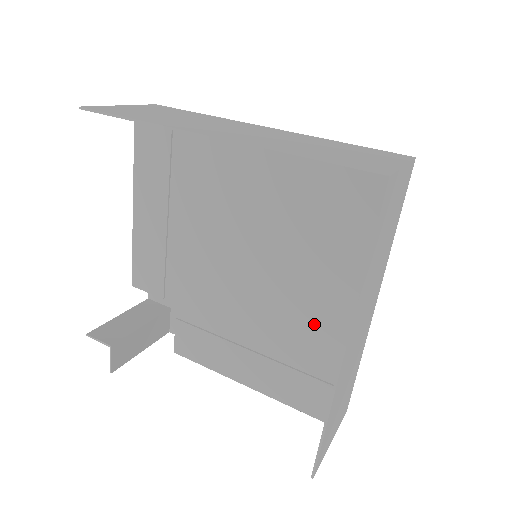
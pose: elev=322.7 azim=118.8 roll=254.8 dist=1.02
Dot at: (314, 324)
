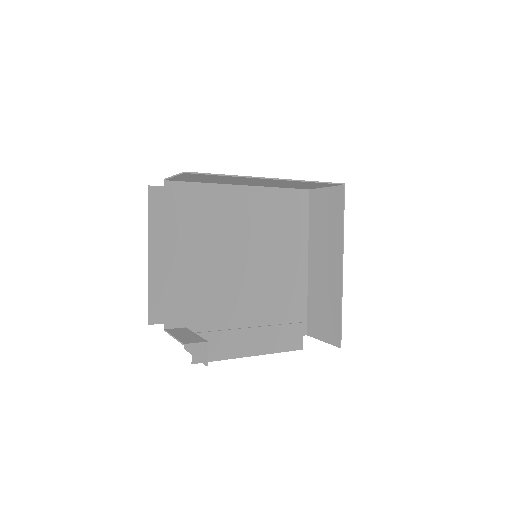
Dot at: (283, 290)
